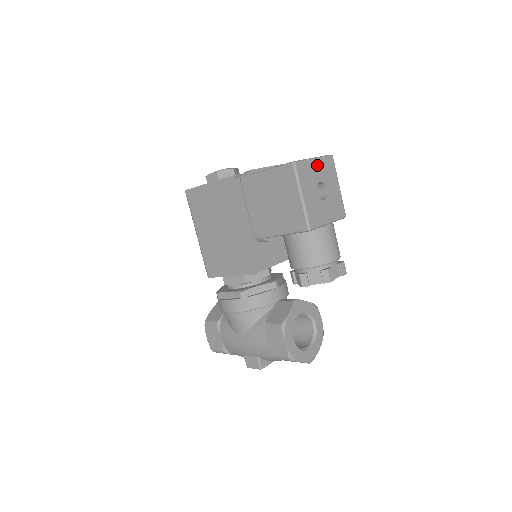
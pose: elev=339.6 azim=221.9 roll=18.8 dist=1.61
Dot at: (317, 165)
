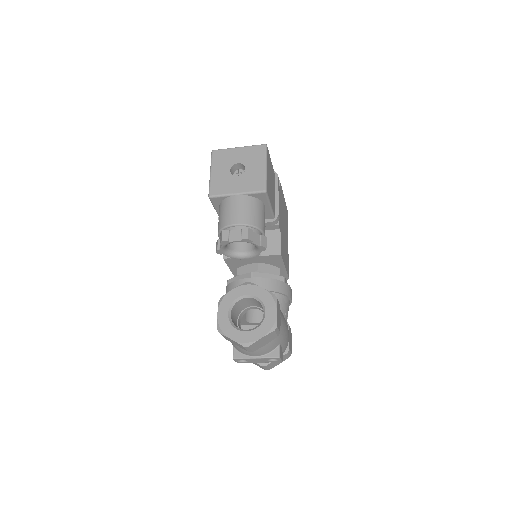
Dot at: (240, 151)
